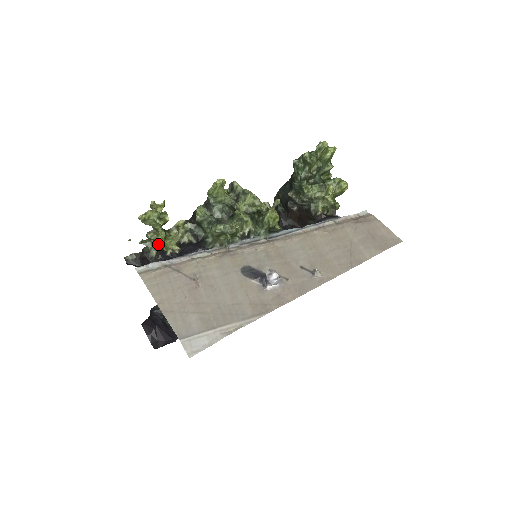
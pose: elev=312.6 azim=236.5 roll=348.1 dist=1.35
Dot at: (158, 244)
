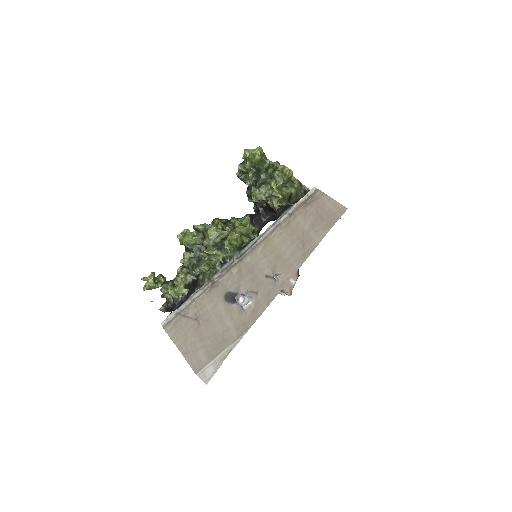
Dot at: (171, 295)
